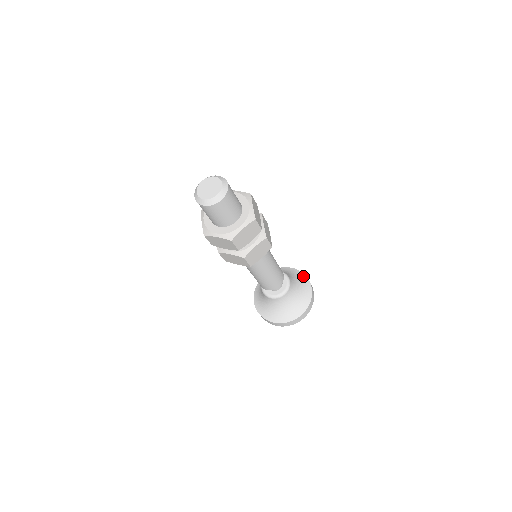
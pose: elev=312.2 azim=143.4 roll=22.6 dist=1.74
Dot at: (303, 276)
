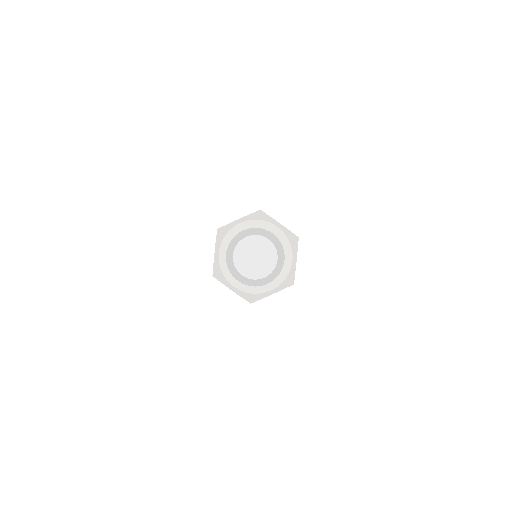
Dot at: occluded
